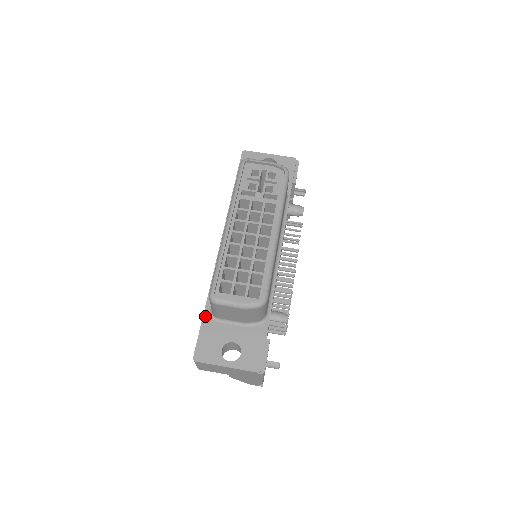
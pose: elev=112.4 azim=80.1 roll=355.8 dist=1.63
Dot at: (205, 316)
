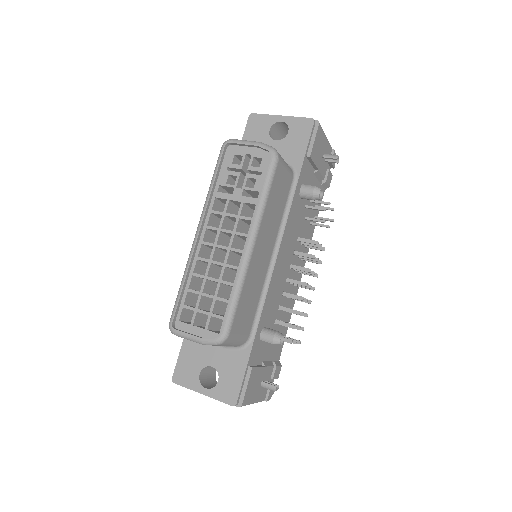
Dot at: occluded
